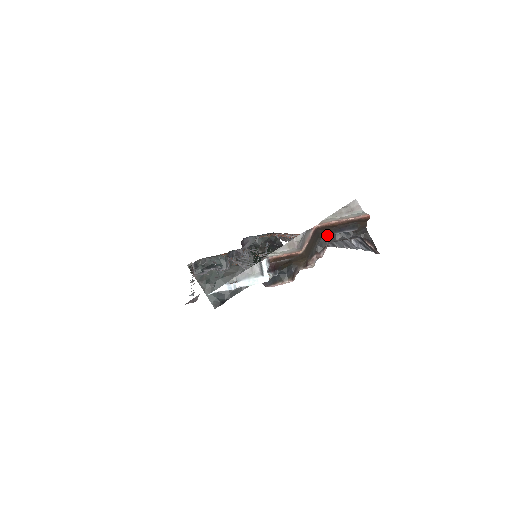
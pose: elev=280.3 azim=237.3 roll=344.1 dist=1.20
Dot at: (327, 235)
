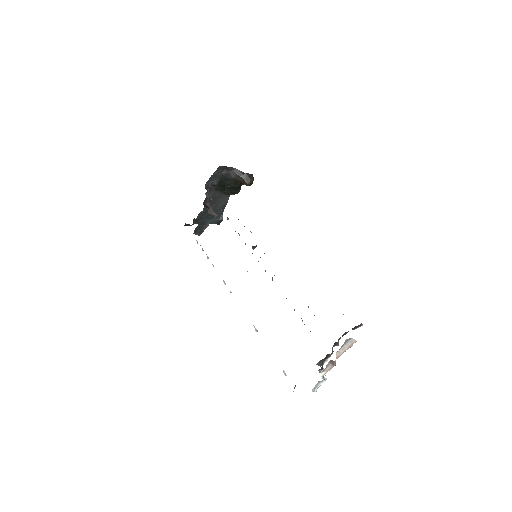
Dot at: (337, 343)
